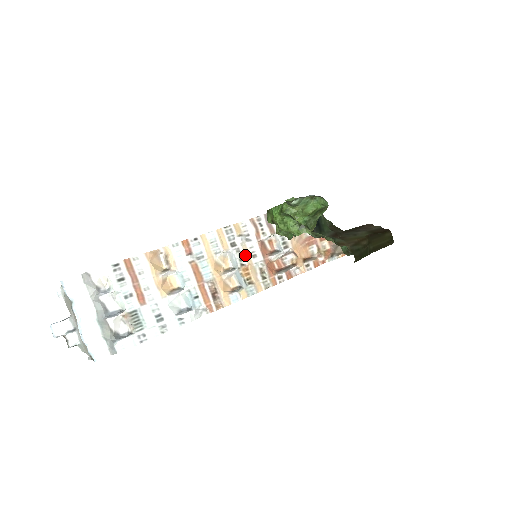
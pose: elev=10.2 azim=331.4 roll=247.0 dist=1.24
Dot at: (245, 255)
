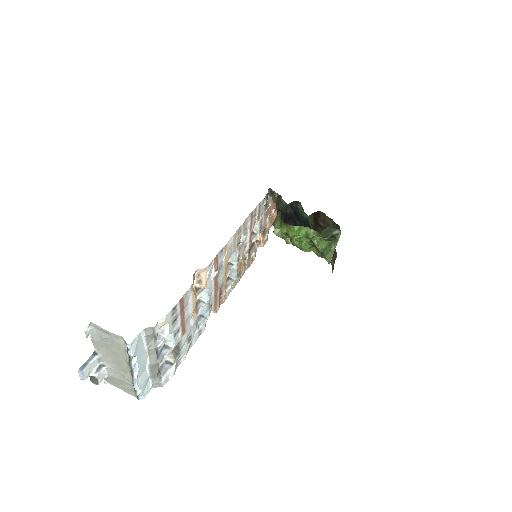
Dot at: (241, 250)
